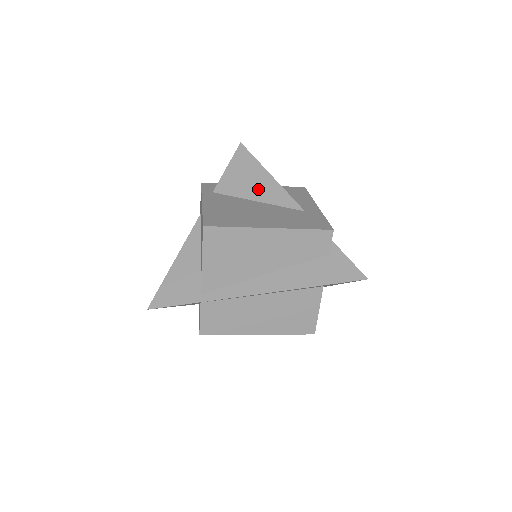
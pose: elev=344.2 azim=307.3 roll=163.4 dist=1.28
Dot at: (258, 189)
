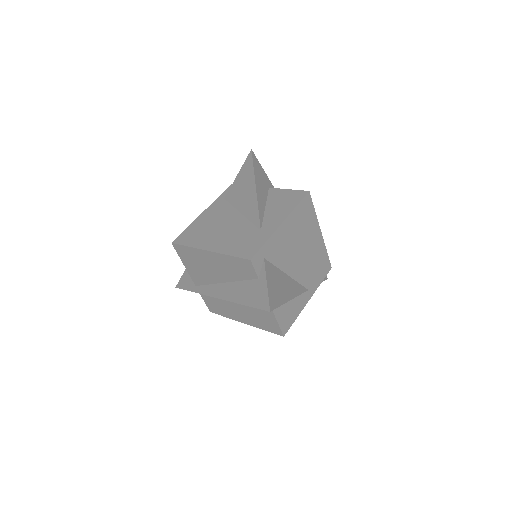
Dot at: (245, 201)
